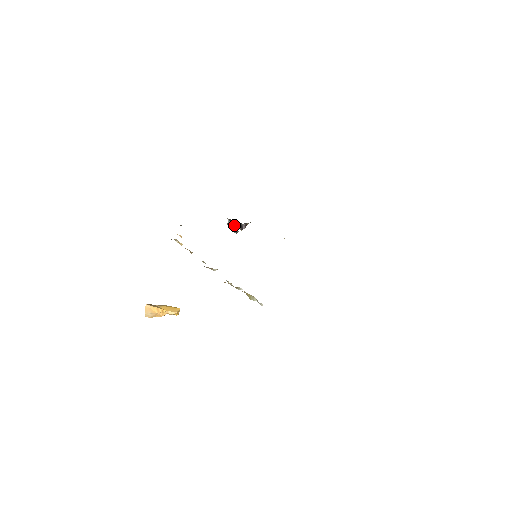
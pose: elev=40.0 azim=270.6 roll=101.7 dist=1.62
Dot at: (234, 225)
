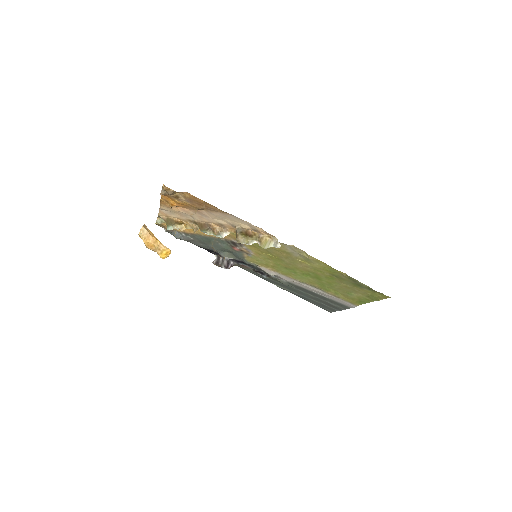
Dot at: (220, 263)
